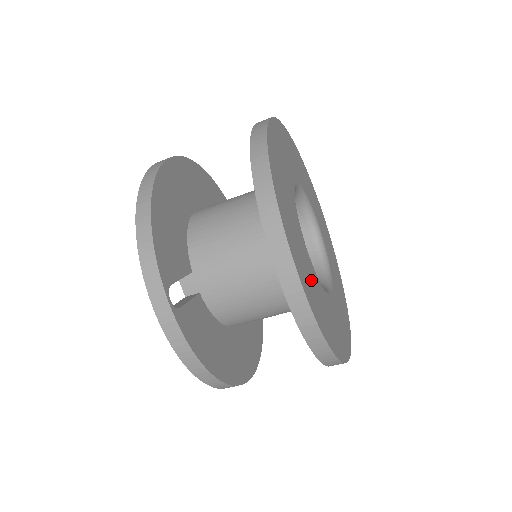
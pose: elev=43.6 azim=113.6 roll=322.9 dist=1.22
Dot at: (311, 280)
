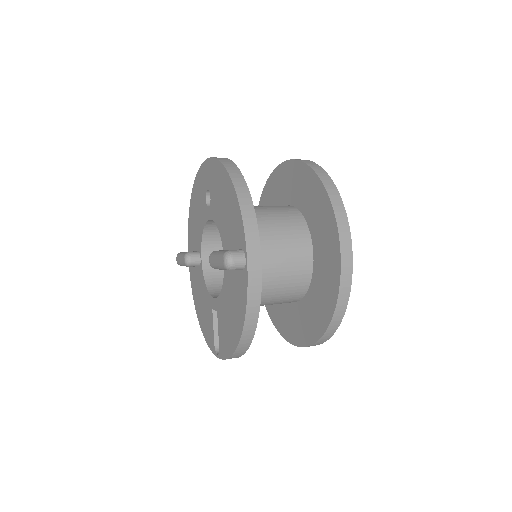
Dot at: occluded
